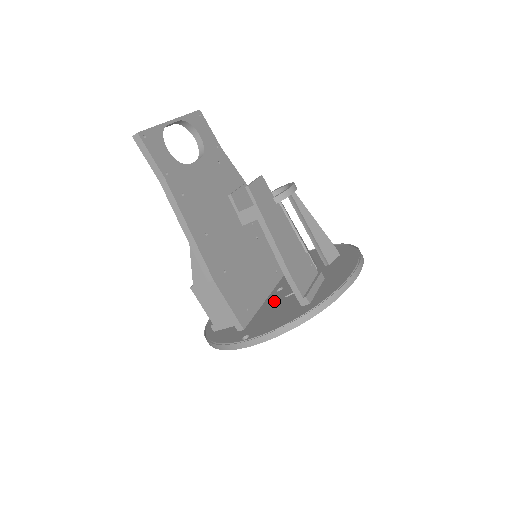
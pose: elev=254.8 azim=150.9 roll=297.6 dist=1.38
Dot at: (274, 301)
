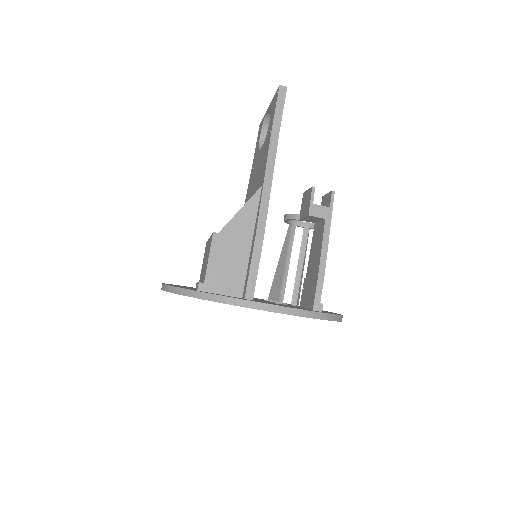
Dot at: occluded
